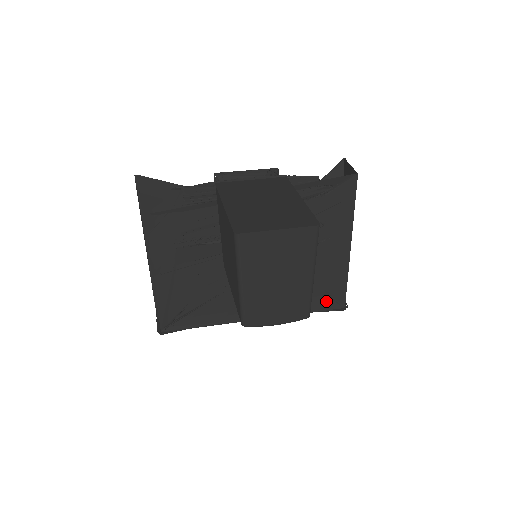
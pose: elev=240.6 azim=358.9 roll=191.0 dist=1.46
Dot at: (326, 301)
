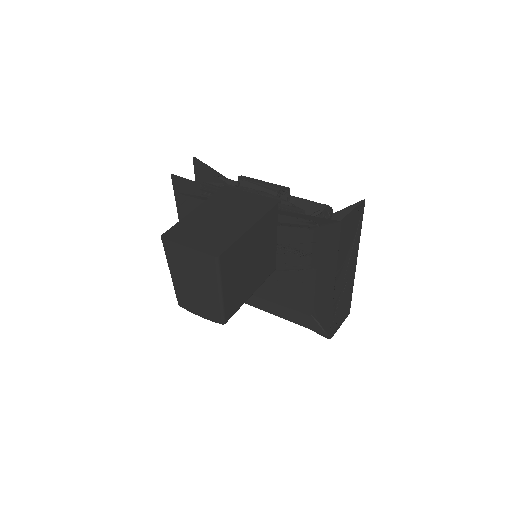
Dot at: (312, 322)
